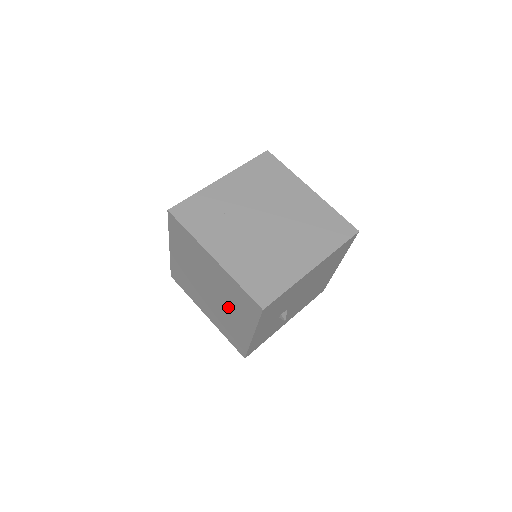
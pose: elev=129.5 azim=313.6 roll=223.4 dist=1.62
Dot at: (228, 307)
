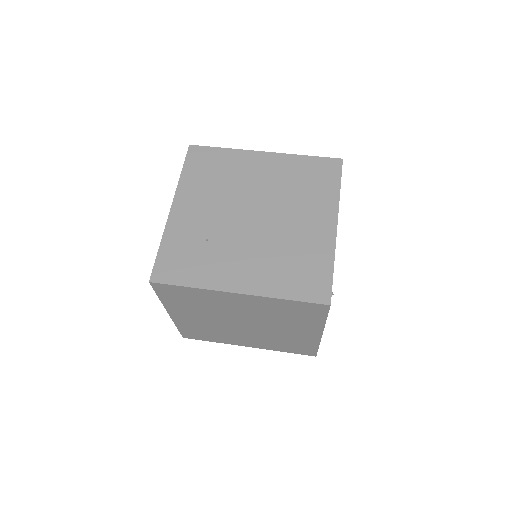
Dot at: (277, 326)
